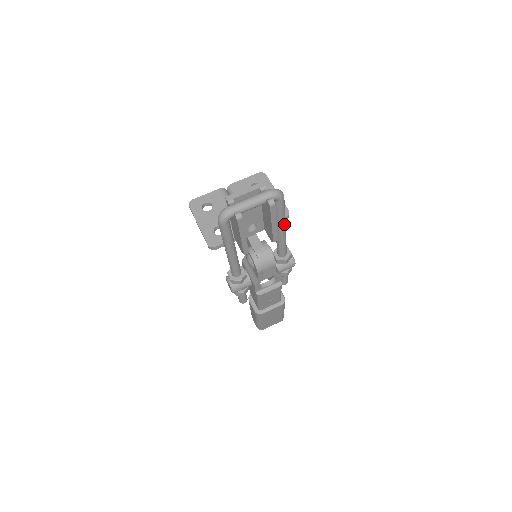
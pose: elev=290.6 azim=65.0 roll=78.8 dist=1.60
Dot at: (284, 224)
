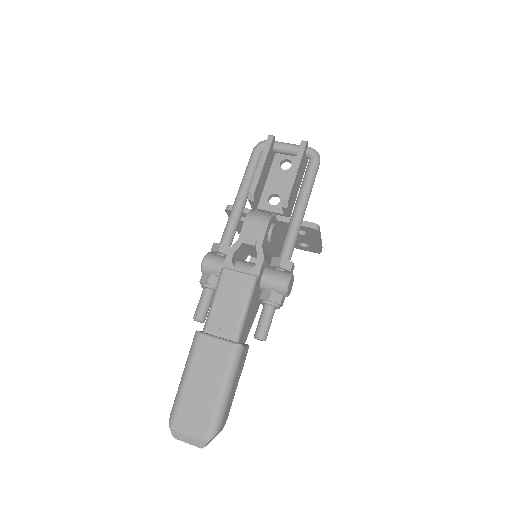
Dot at: (305, 198)
